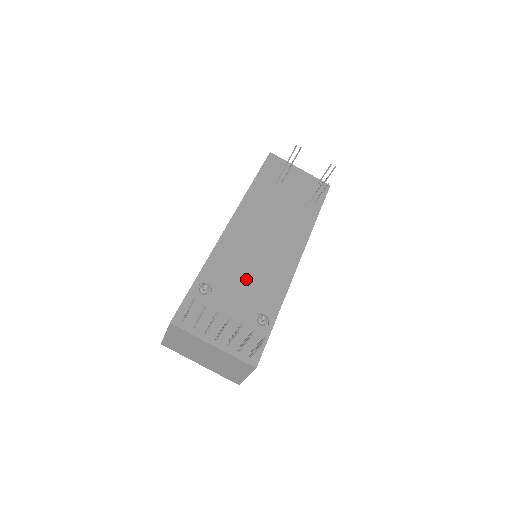
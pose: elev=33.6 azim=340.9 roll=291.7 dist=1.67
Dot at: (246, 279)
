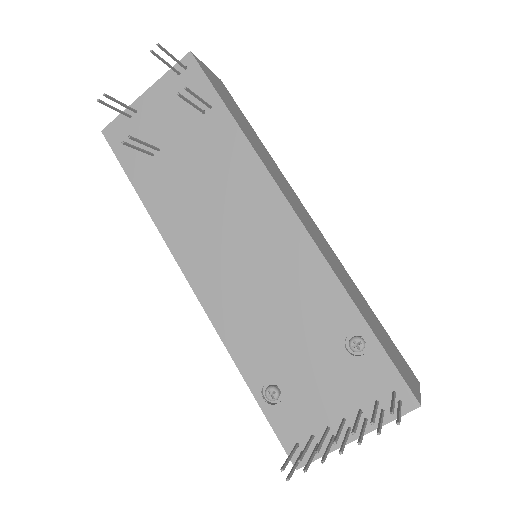
Dot at: (285, 323)
